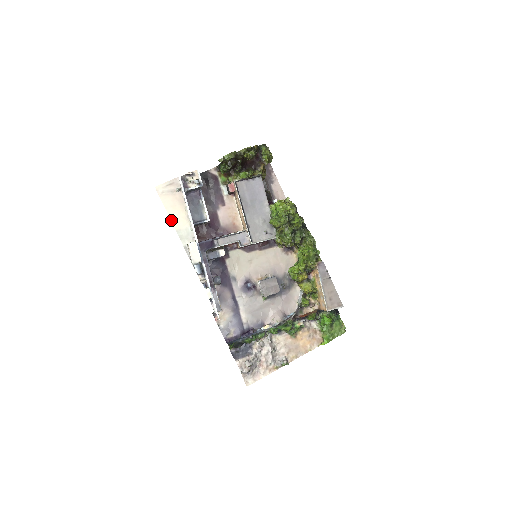
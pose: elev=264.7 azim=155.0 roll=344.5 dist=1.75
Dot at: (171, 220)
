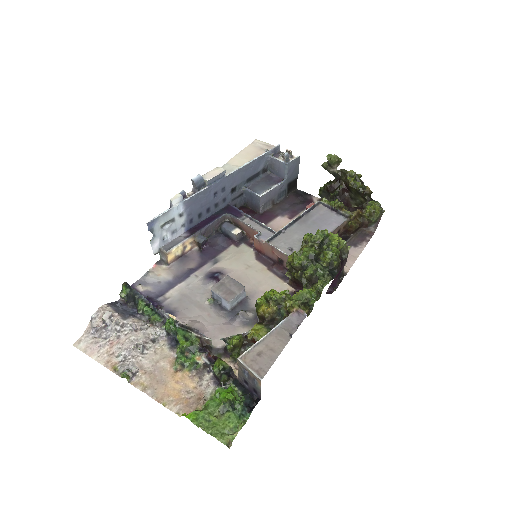
Dot at: (234, 156)
